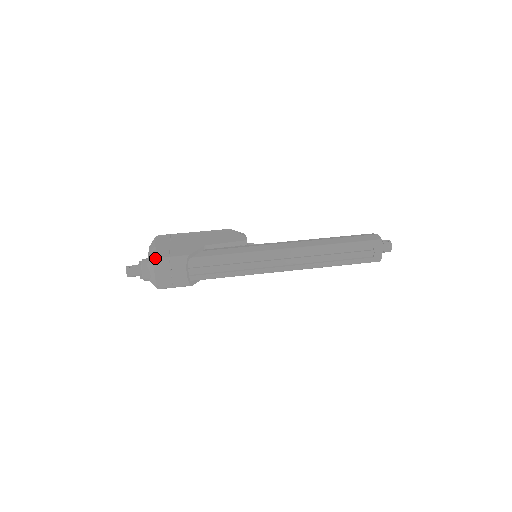
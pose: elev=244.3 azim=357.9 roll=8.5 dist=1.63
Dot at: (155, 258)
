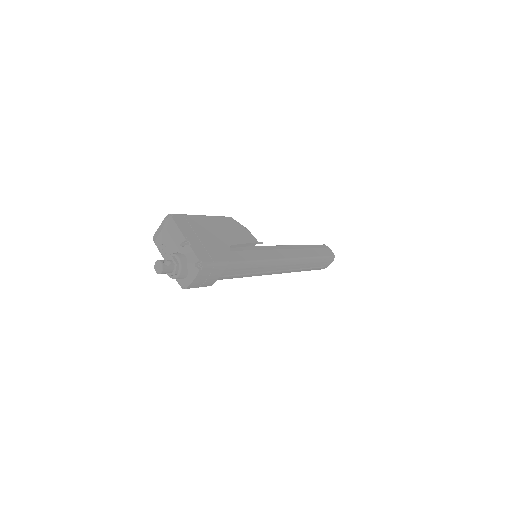
Dot at: (202, 262)
